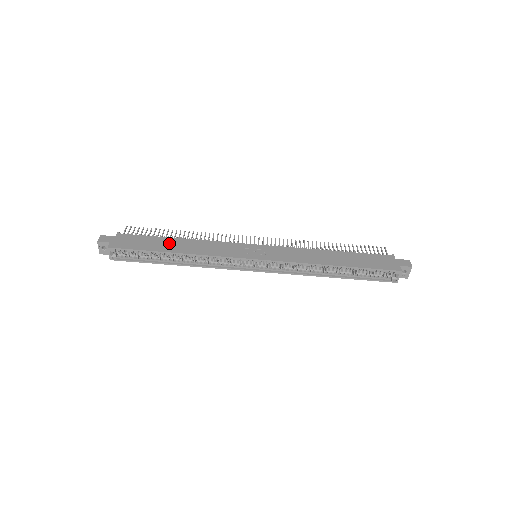
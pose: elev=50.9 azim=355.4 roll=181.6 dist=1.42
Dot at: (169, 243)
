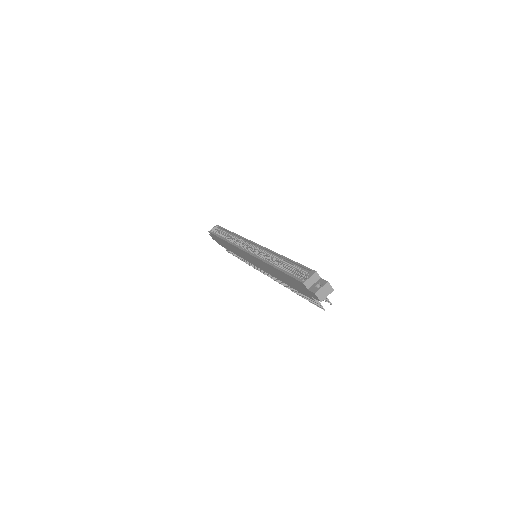
Dot at: occluded
